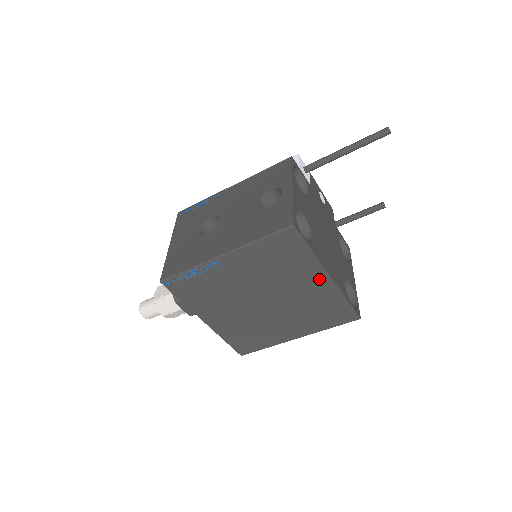
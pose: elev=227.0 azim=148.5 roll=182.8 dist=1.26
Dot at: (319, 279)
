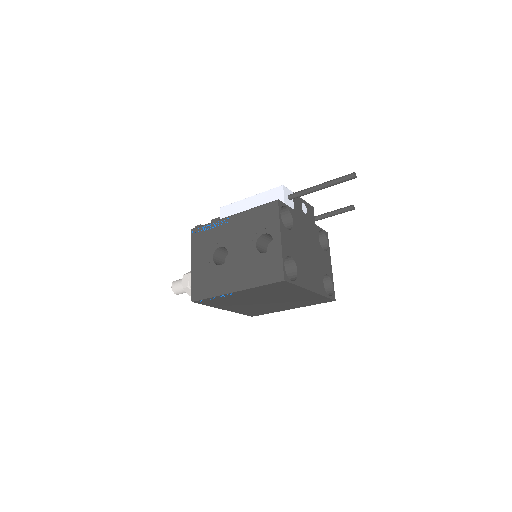
Dot at: (304, 293)
